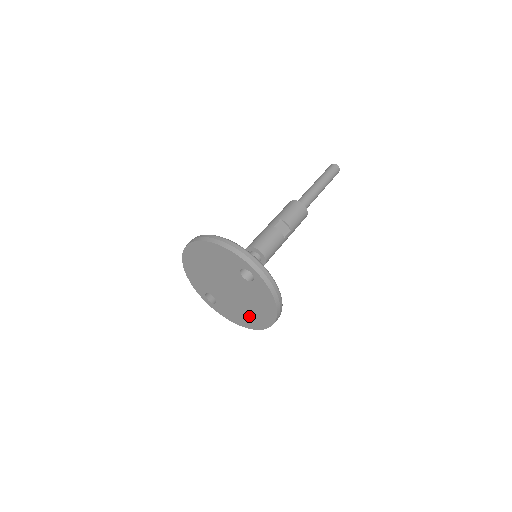
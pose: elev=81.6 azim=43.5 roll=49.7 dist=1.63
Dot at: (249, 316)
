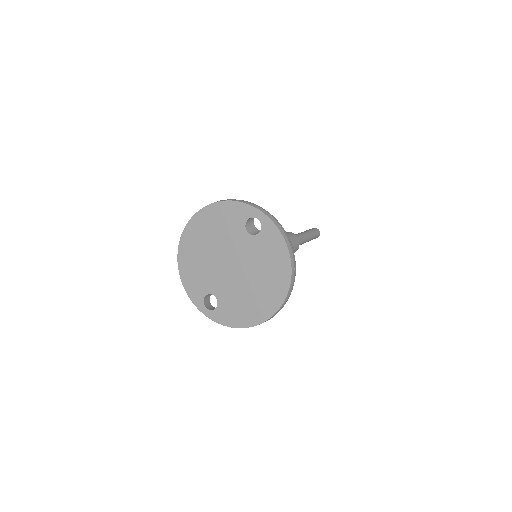
Dot at: (258, 299)
